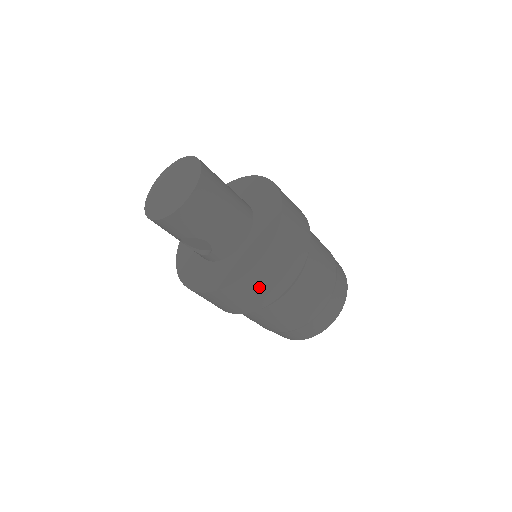
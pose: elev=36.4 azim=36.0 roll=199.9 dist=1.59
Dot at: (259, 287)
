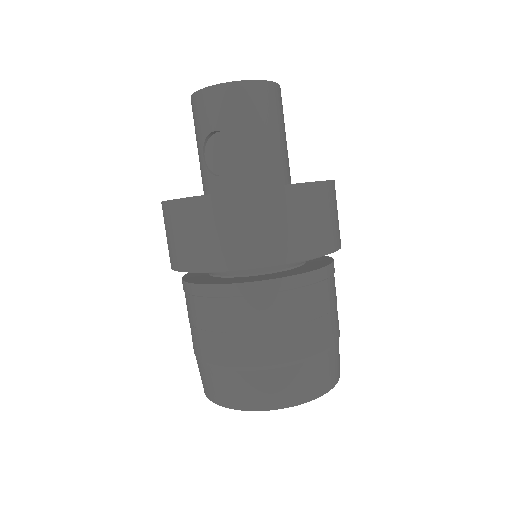
Dot at: (269, 224)
